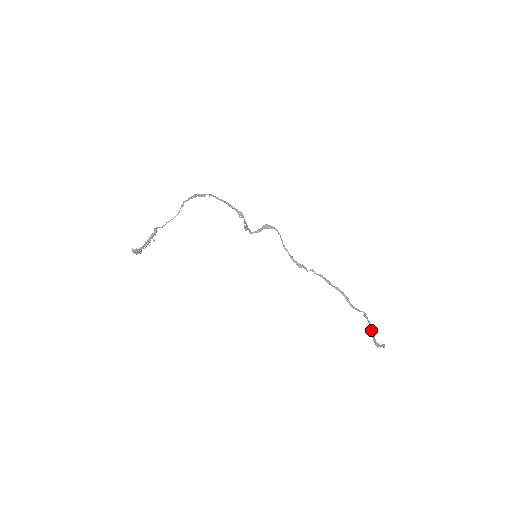
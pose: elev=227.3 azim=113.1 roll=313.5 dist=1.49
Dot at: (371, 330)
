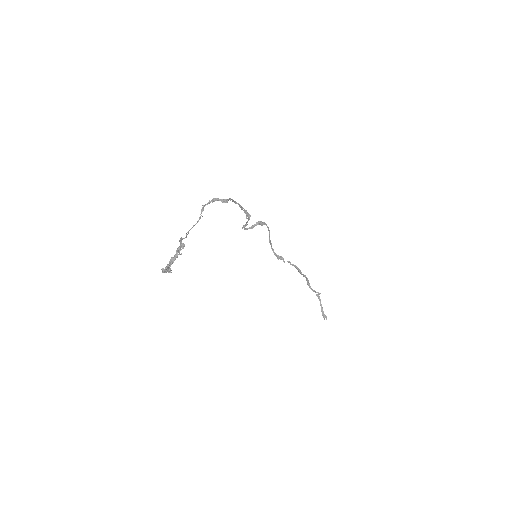
Dot at: (321, 306)
